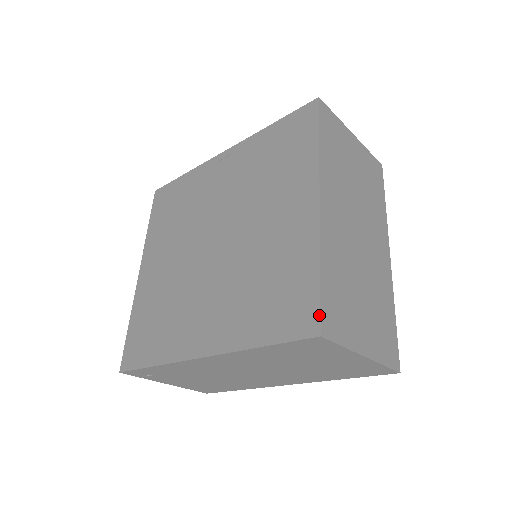
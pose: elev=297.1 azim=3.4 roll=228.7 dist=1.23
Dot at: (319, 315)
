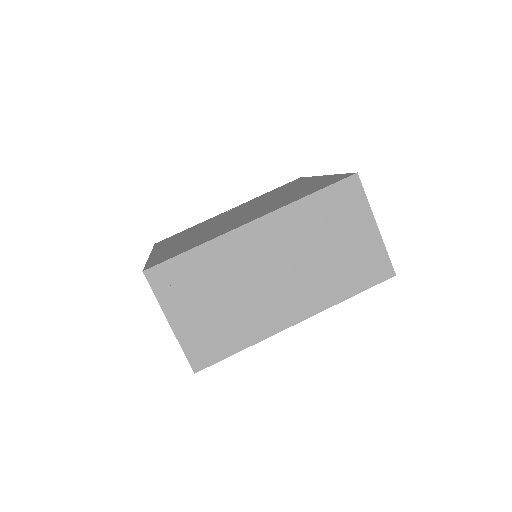
Dot at: (351, 173)
